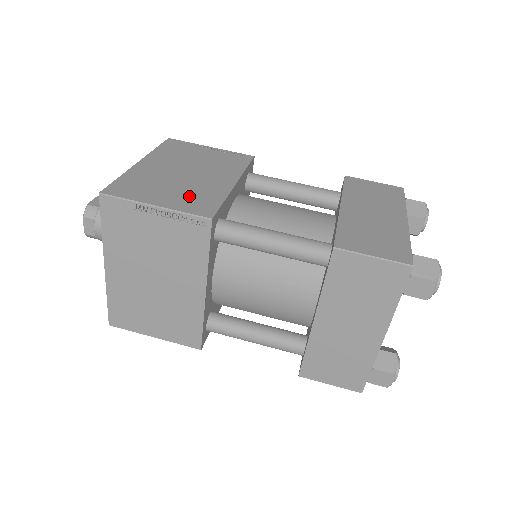
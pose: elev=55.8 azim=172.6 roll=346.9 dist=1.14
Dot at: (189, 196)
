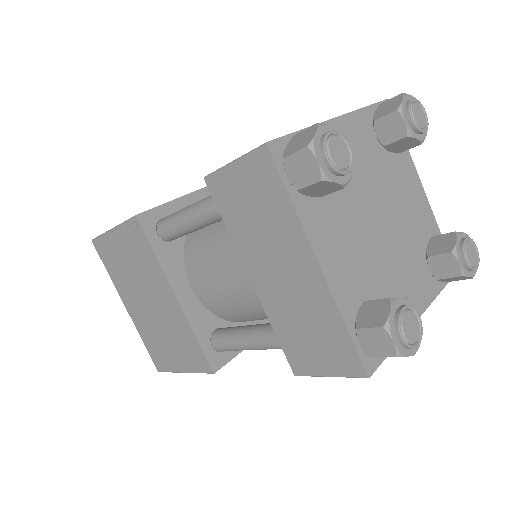
Dot at: occluded
